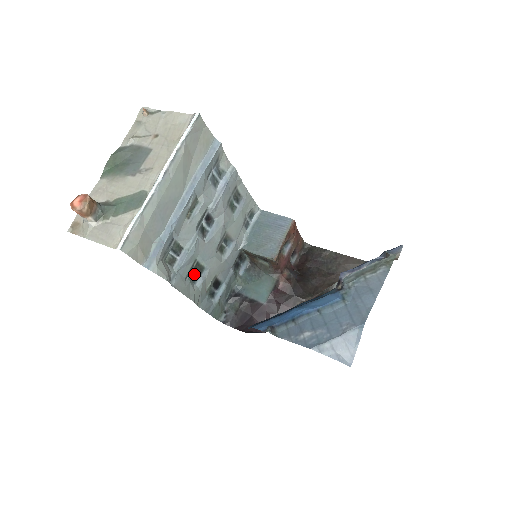
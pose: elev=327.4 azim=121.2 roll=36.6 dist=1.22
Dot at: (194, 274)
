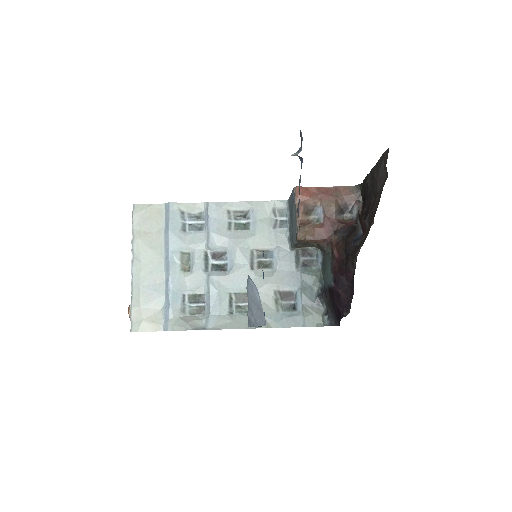
Dot at: (243, 305)
